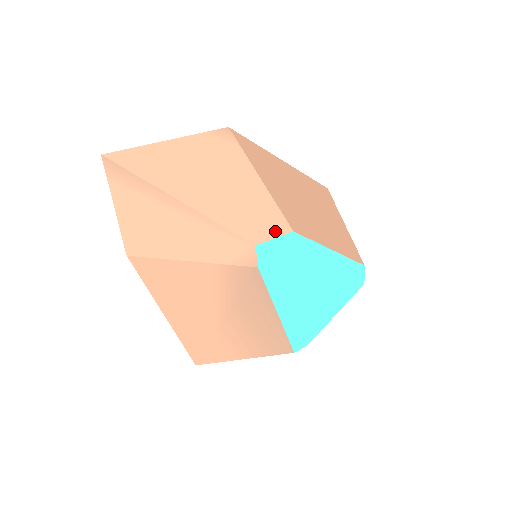
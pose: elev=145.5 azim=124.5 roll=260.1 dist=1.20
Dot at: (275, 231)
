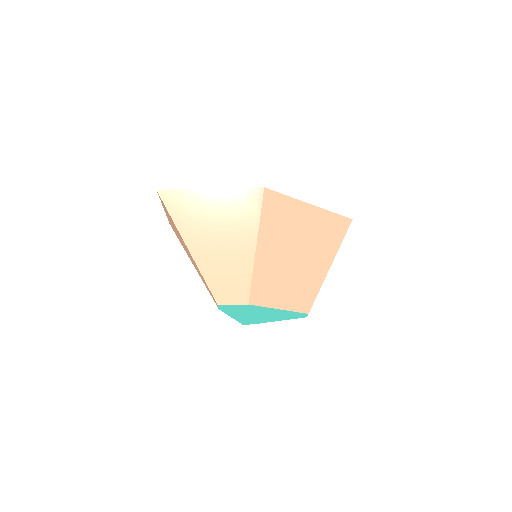
Dot at: (237, 300)
